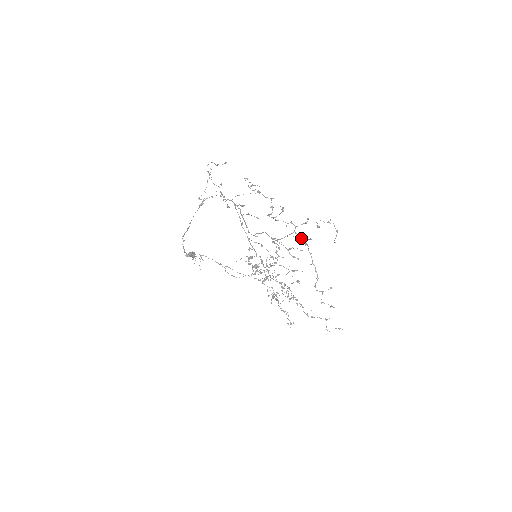
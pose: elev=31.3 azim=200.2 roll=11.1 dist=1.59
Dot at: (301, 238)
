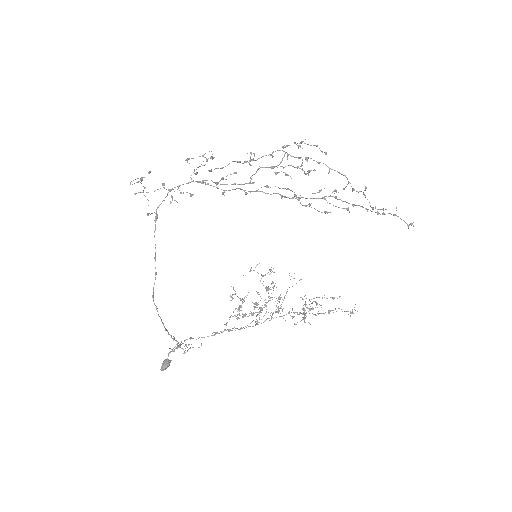
Dot at: (296, 157)
